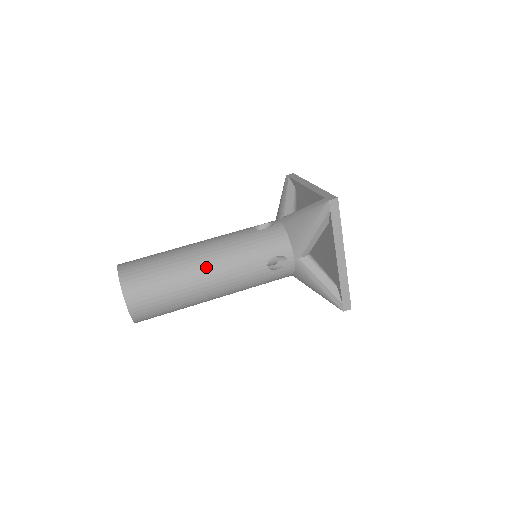
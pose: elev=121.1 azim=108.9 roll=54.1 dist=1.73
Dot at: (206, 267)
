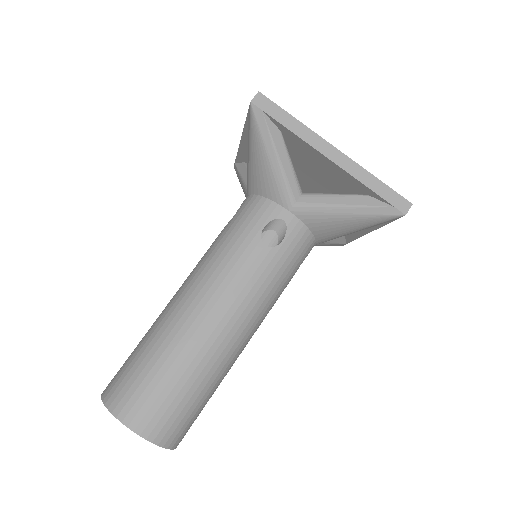
Dot at: (244, 342)
